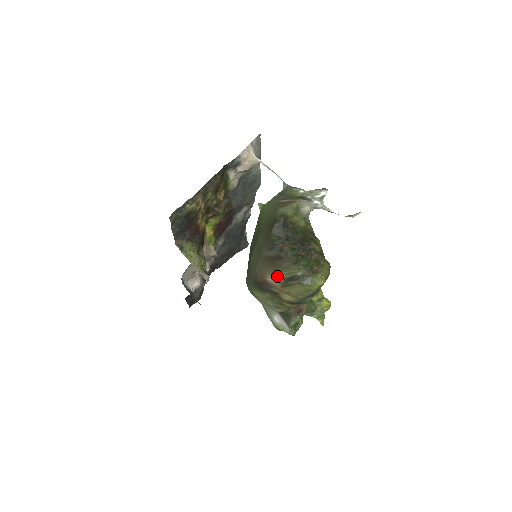
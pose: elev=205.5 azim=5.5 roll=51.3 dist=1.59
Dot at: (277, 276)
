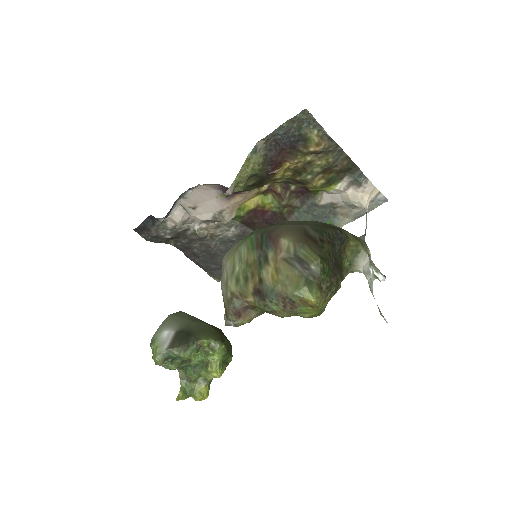
Dot at: (294, 246)
